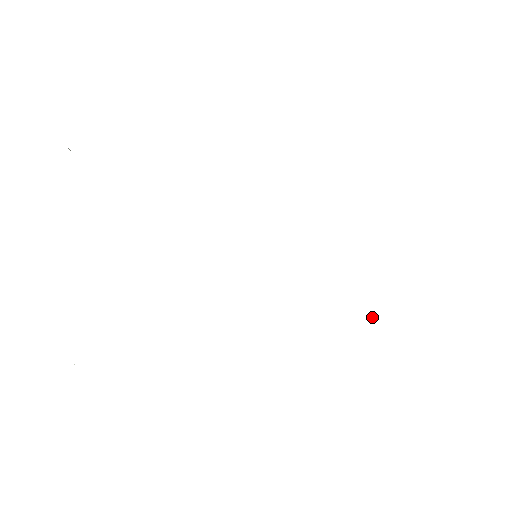
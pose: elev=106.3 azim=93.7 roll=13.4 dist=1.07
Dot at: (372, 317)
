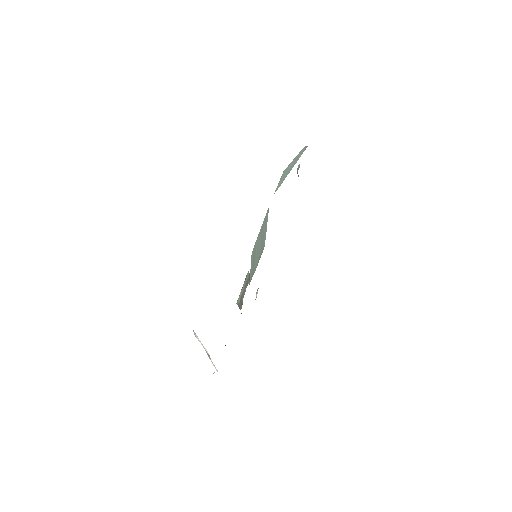
Dot at: occluded
